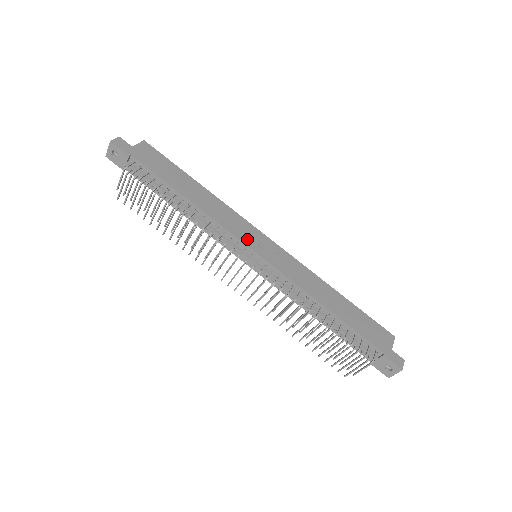
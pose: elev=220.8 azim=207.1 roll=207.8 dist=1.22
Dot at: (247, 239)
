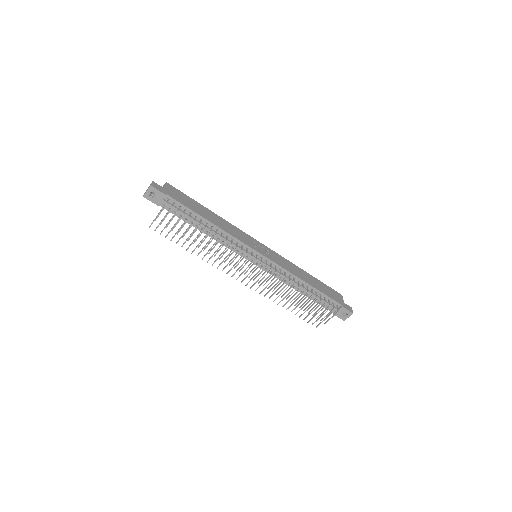
Dot at: (252, 245)
